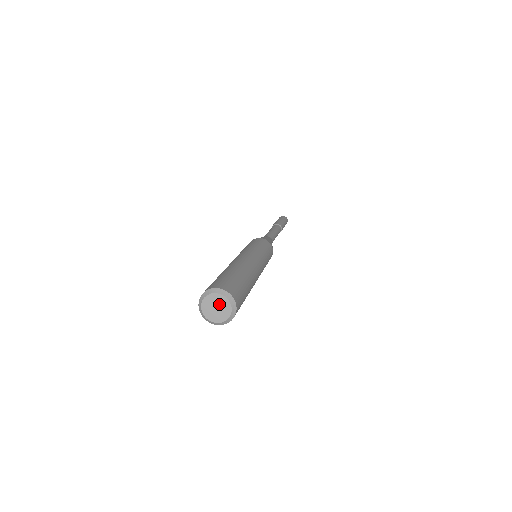
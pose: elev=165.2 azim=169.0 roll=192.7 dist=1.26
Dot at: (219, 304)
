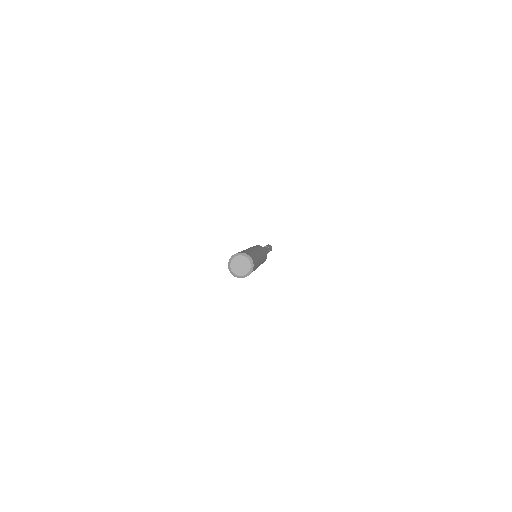
Dot at: (240, 262)
